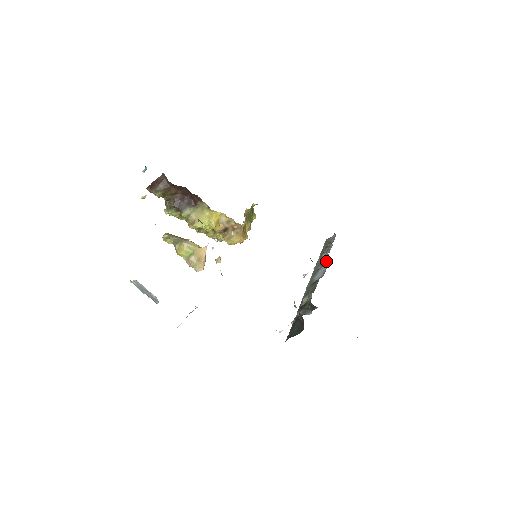
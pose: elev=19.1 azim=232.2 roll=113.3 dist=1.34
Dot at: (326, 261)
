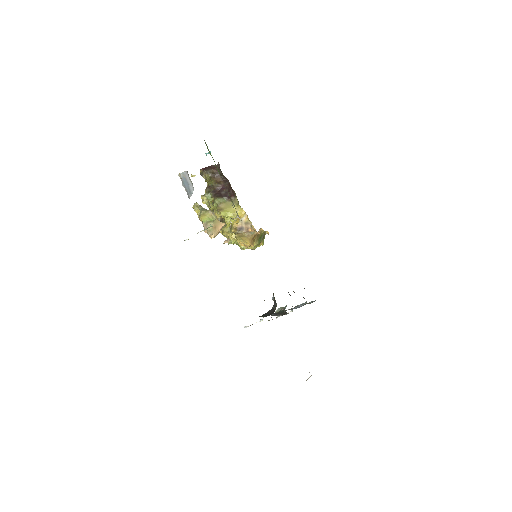
Dot at: occluded
